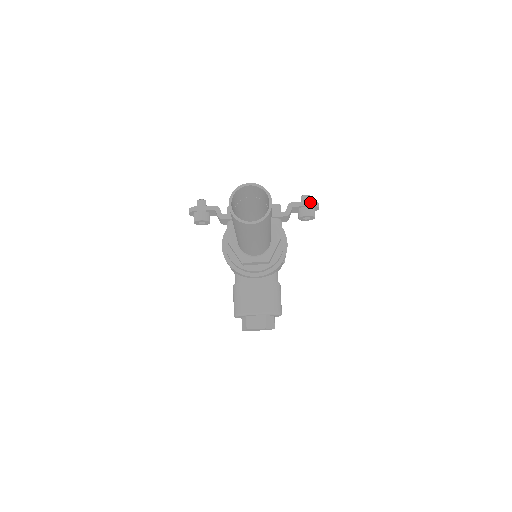
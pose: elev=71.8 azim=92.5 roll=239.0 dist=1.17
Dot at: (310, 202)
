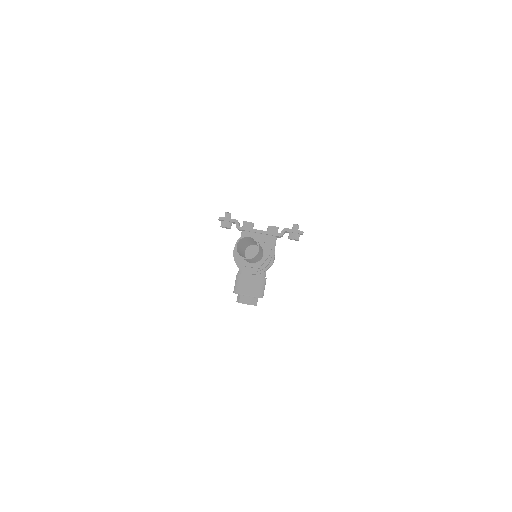
Dot at: (297, 230)
